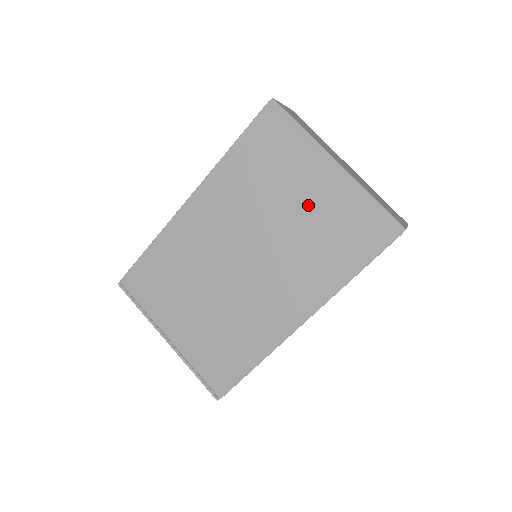
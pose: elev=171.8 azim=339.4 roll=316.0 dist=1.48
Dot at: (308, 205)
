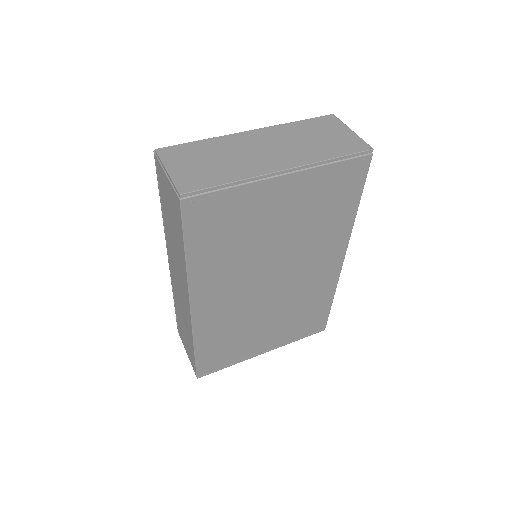
Dot at: (289, 213)
